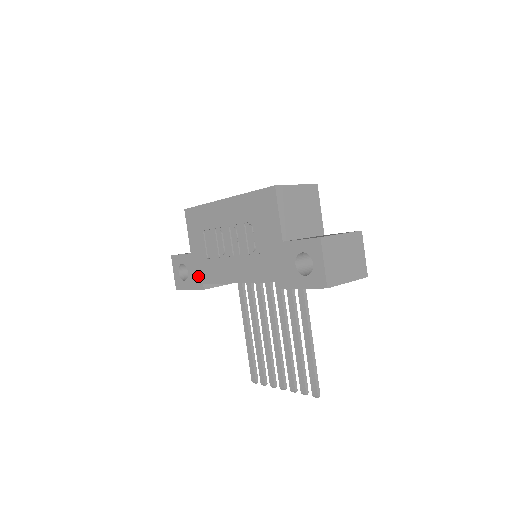
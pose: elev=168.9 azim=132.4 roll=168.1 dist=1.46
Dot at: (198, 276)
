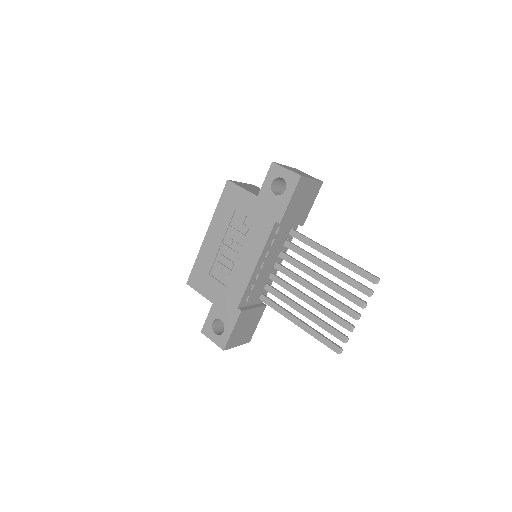
Dot at: (230, 309)
